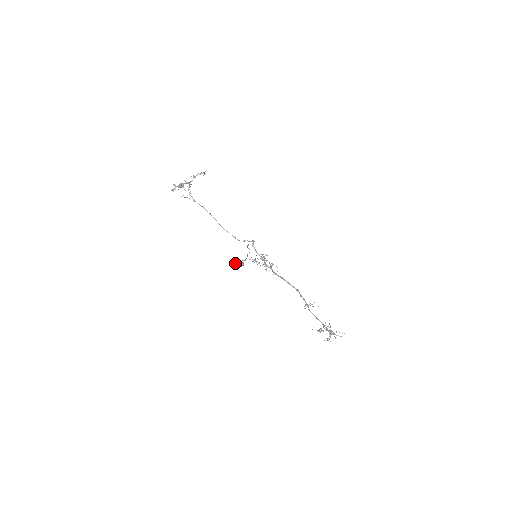
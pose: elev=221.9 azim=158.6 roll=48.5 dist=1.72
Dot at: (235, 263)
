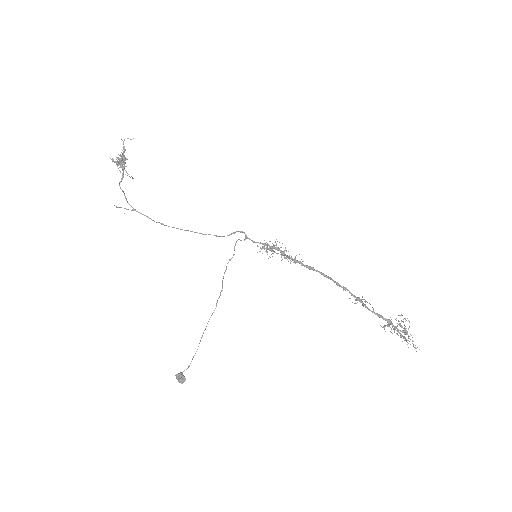
Dot at: occluded
